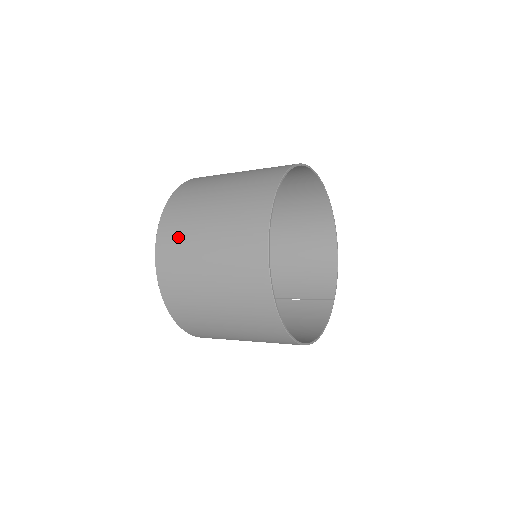
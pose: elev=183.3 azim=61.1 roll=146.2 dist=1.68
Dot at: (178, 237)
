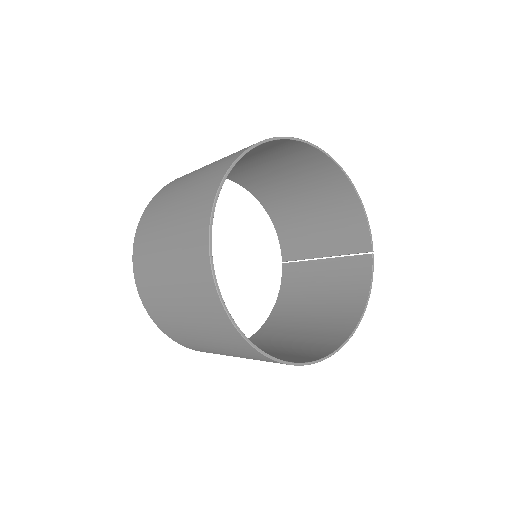
Dot at: (155, 301)
